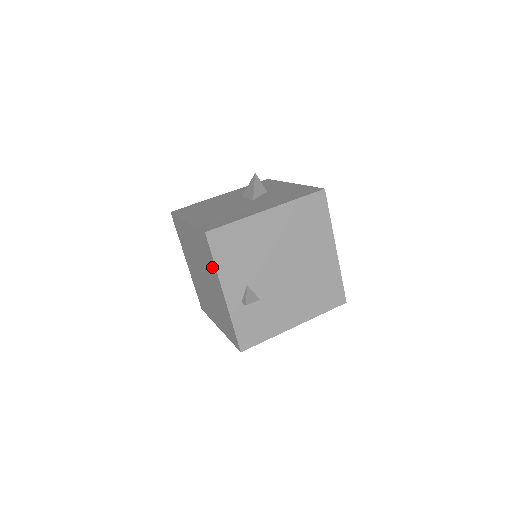
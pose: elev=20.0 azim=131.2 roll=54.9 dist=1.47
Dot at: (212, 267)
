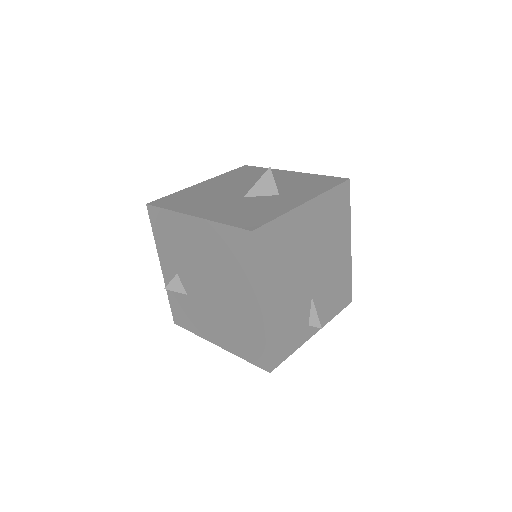
Dot at: occluded
